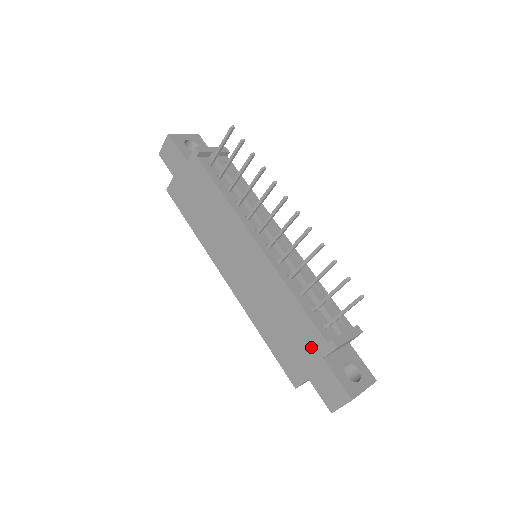
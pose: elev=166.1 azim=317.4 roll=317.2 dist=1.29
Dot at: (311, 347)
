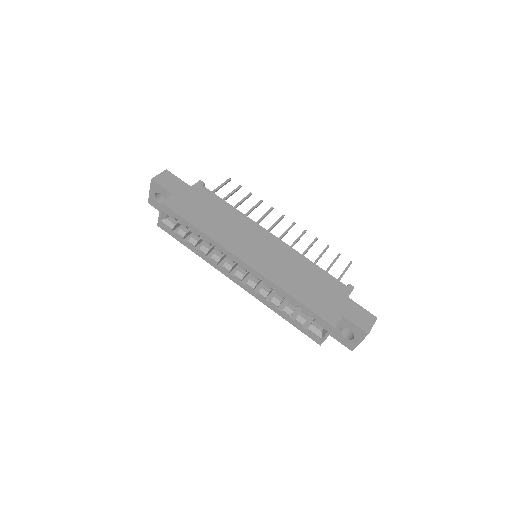
Dot at: (337, 292)
